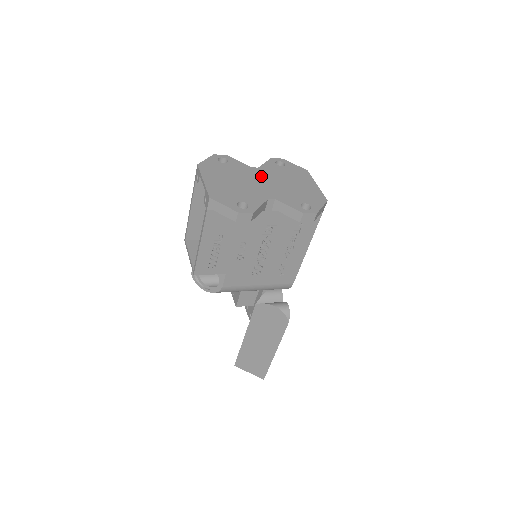
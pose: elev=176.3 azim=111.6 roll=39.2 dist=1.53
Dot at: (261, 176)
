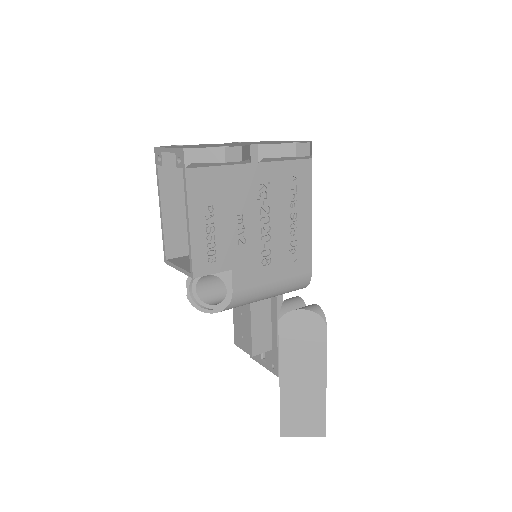
Dot at: occluded
